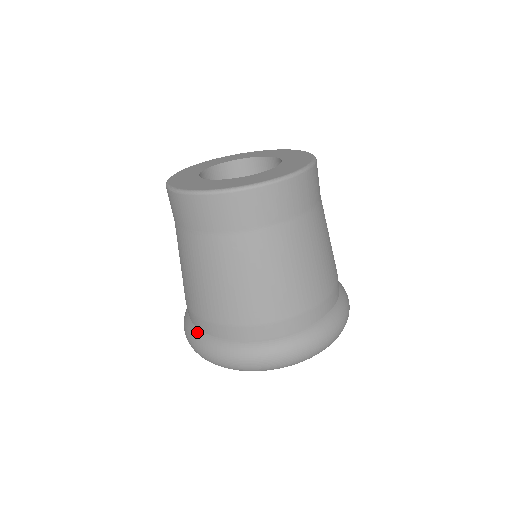
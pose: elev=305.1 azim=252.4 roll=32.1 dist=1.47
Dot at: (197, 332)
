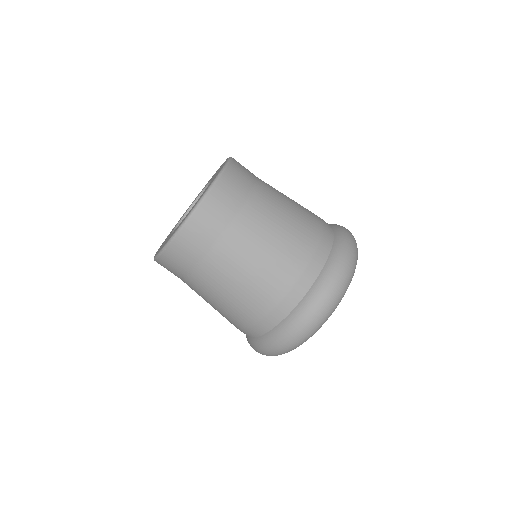
Dot at: (291, 316)
